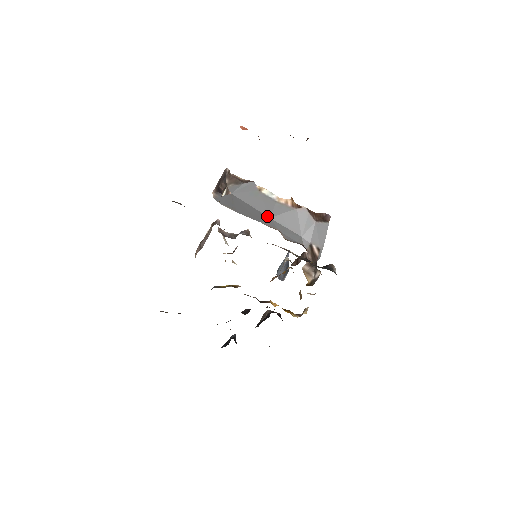
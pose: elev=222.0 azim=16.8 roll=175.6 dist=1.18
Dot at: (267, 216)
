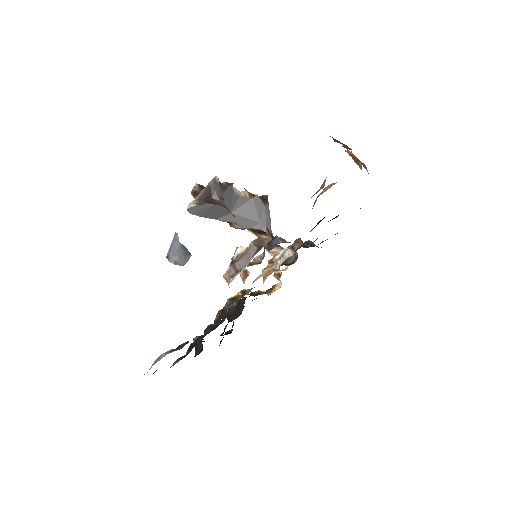
Dot at: occluded
